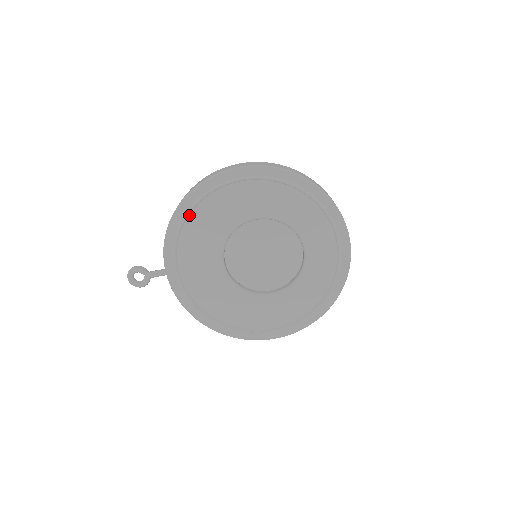
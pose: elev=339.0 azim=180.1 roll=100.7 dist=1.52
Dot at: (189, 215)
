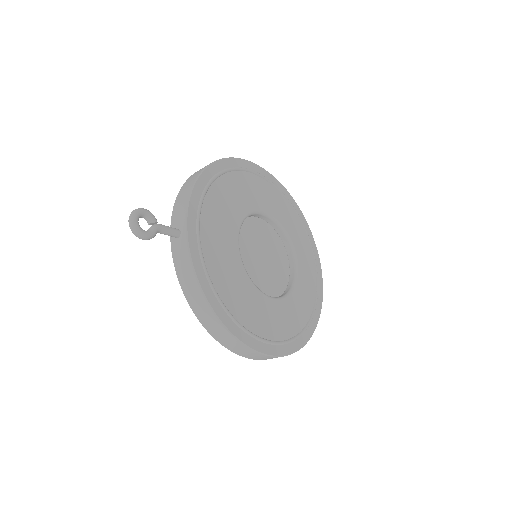
Dot at: (217, 178)
